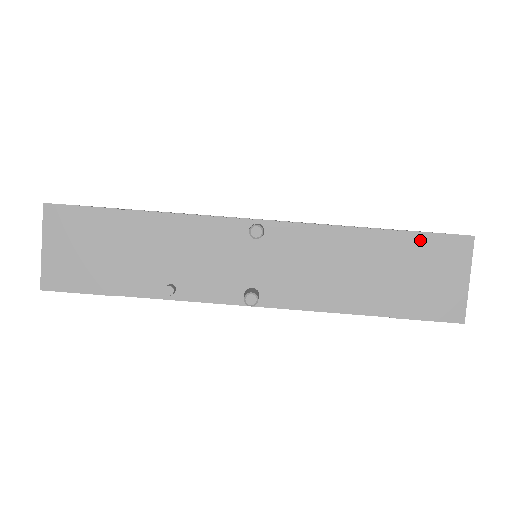
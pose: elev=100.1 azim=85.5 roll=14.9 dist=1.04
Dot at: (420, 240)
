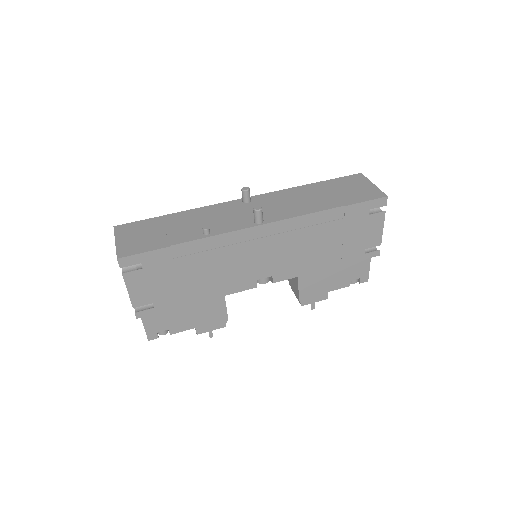
Dot at: (336, 181)
